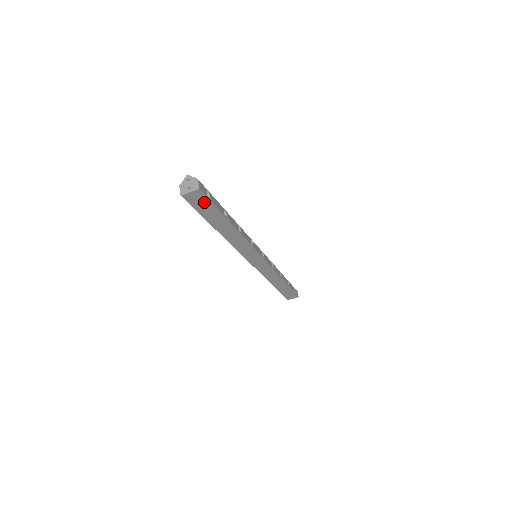
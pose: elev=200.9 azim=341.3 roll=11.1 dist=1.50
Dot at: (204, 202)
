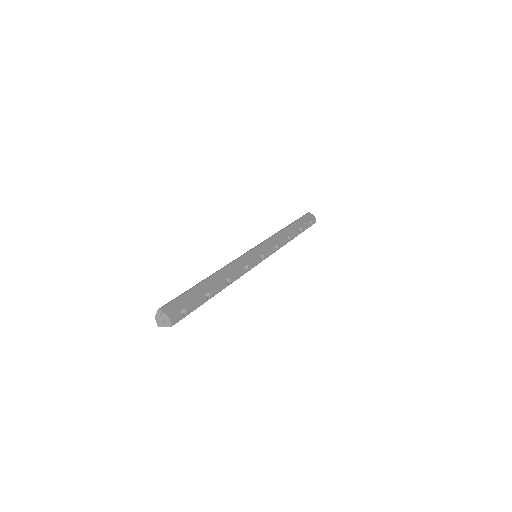
Dot at: occluded
